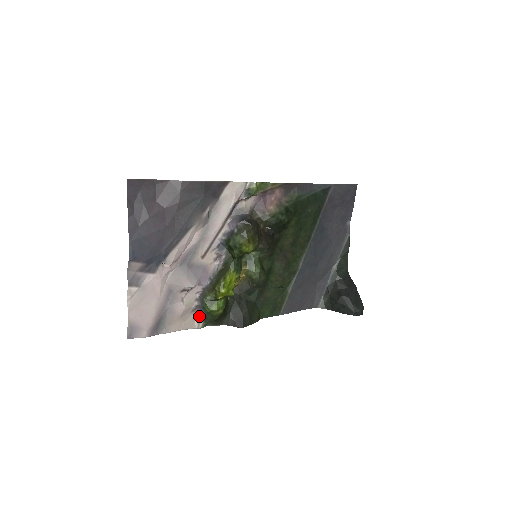
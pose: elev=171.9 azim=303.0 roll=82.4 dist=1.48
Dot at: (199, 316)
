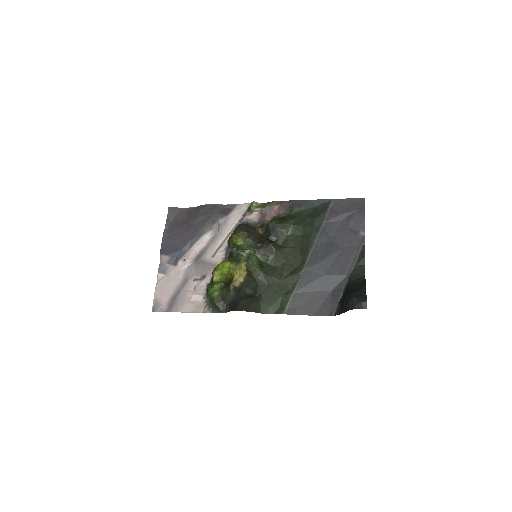
Dot at: (207, 303)
